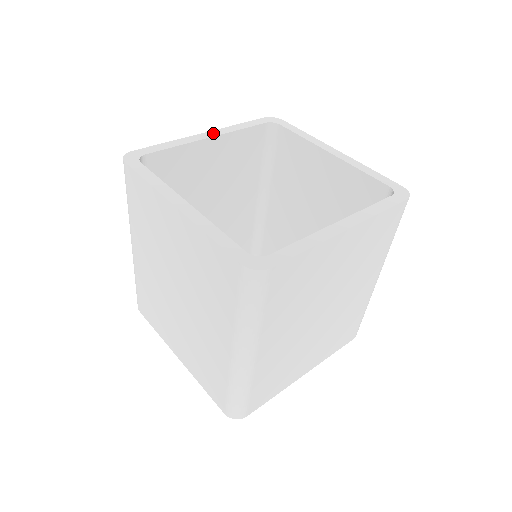
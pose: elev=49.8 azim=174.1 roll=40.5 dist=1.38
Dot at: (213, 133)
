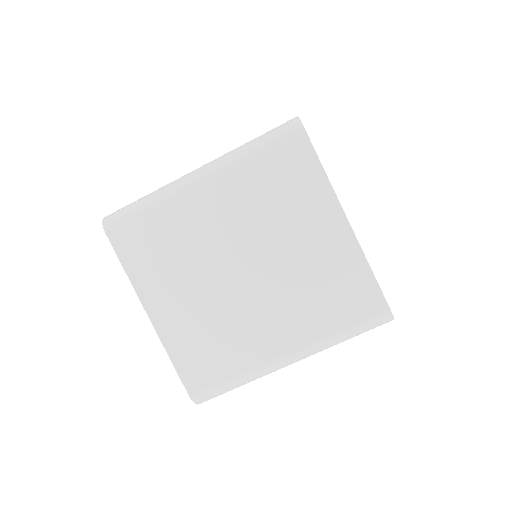
Dot at: occluded
